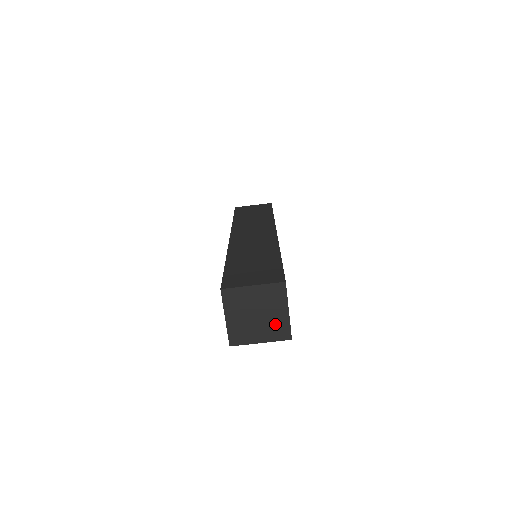
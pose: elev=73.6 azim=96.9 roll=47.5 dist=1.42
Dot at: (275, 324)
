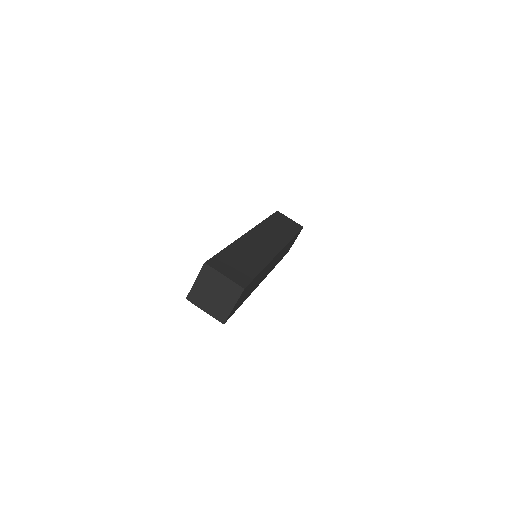
Dot at: (221, 308)
